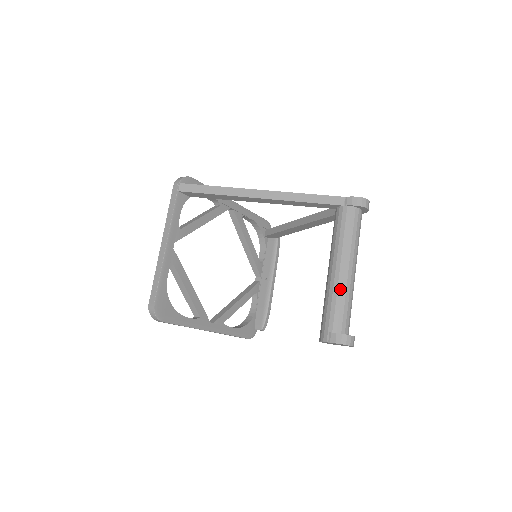
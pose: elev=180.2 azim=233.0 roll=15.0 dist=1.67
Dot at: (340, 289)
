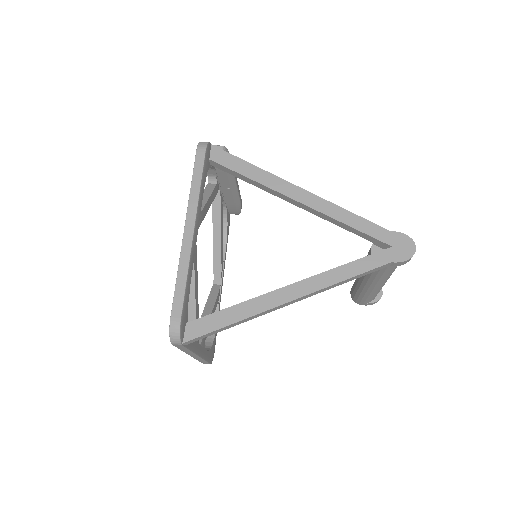
Dot at: (377, 292)
